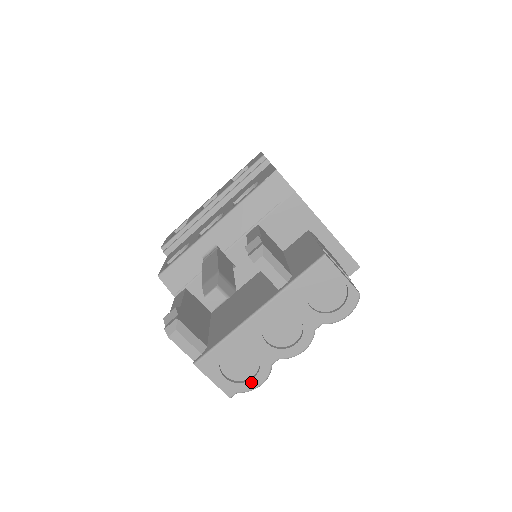
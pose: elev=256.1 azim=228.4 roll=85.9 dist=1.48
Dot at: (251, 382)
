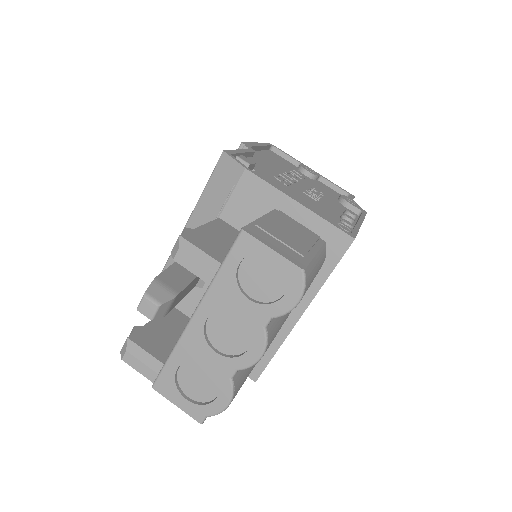
Dot at: (216, 402)
